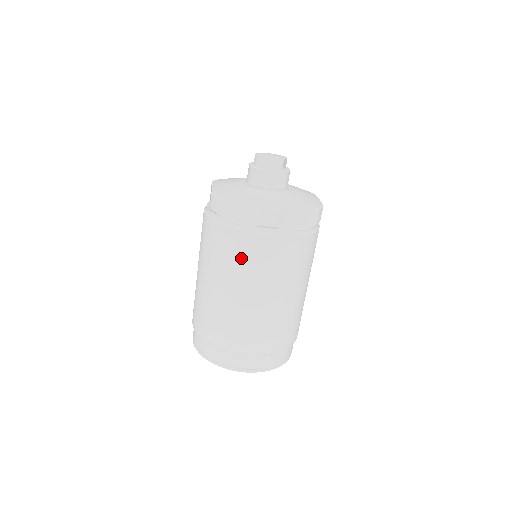
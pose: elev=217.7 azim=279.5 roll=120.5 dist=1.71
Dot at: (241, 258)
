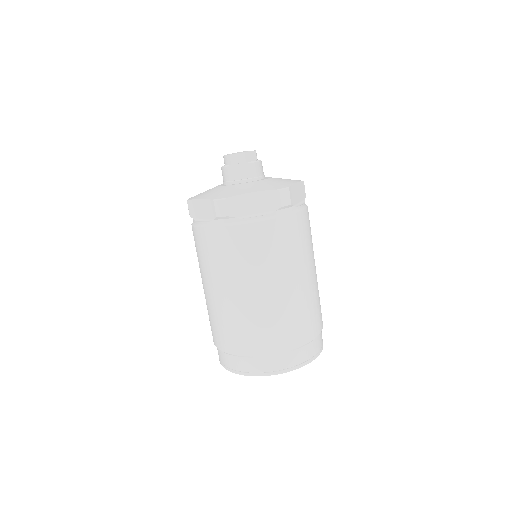
Dot at: (210, 254)
